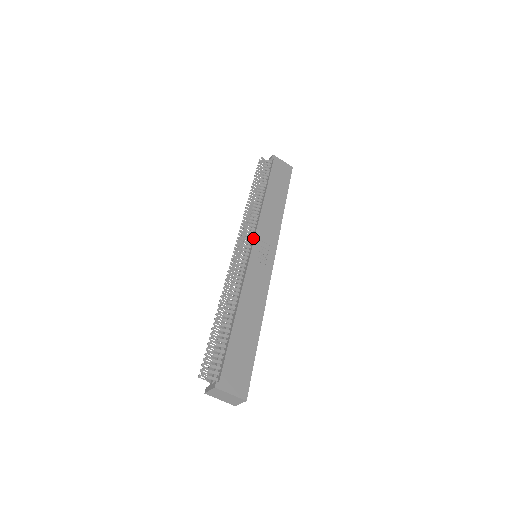
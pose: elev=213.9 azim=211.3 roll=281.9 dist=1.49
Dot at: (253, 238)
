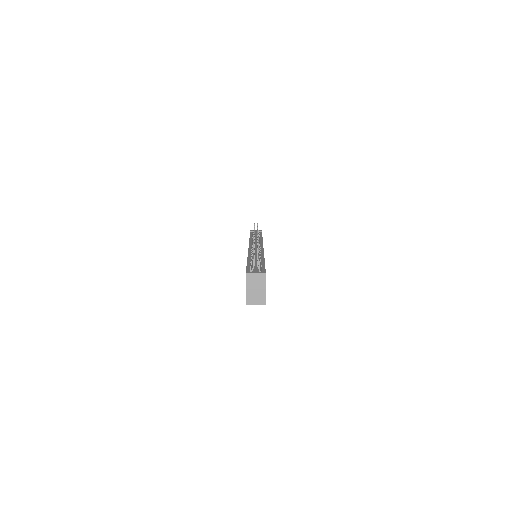
Dot at: (262, 245)
